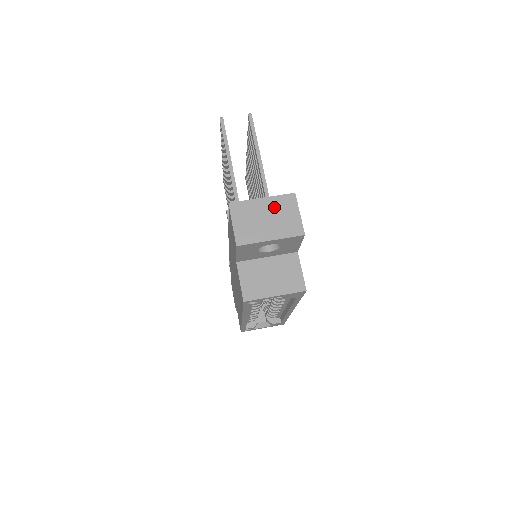
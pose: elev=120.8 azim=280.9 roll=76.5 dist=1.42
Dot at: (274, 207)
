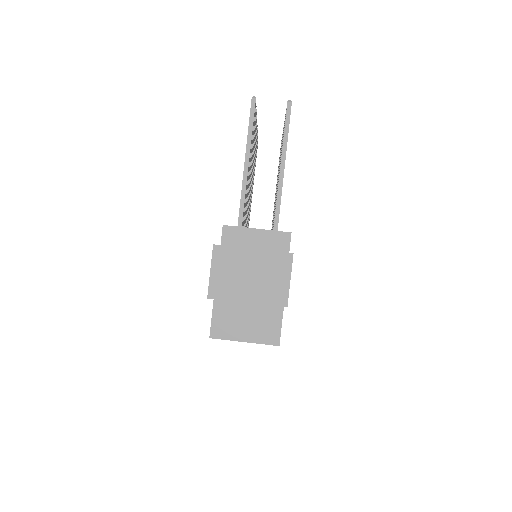
Dot at: (263, 264)
